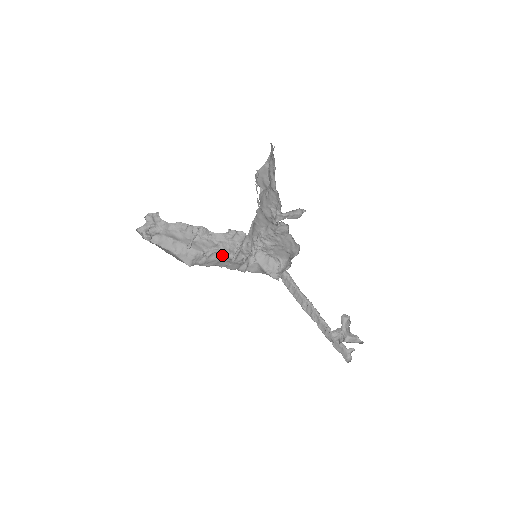
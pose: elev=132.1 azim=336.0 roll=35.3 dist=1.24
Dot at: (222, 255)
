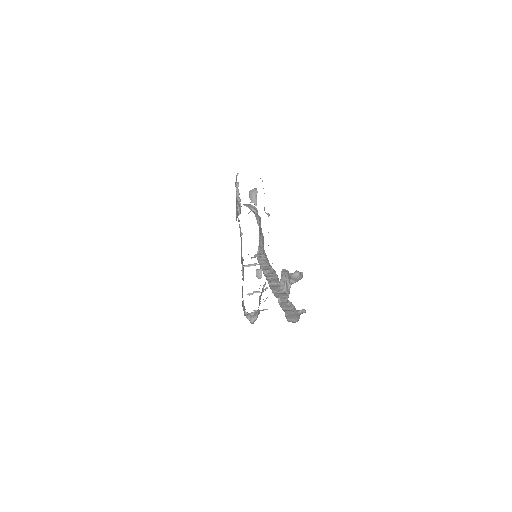
Dot at: occluded
